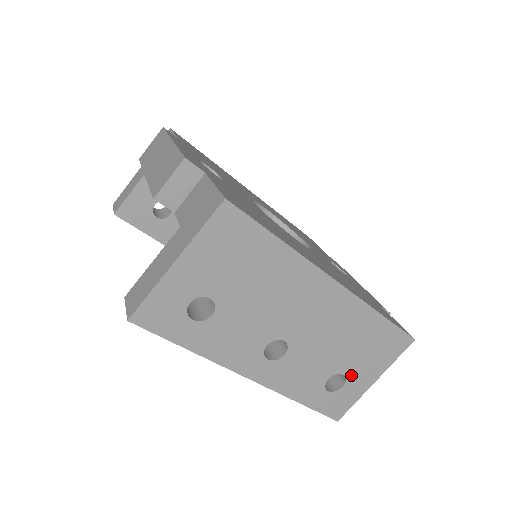
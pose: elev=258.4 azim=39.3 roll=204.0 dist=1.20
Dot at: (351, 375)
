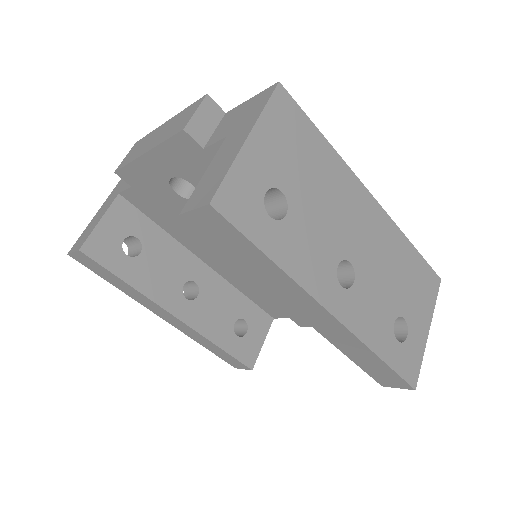
Dot at: (410, 320)
